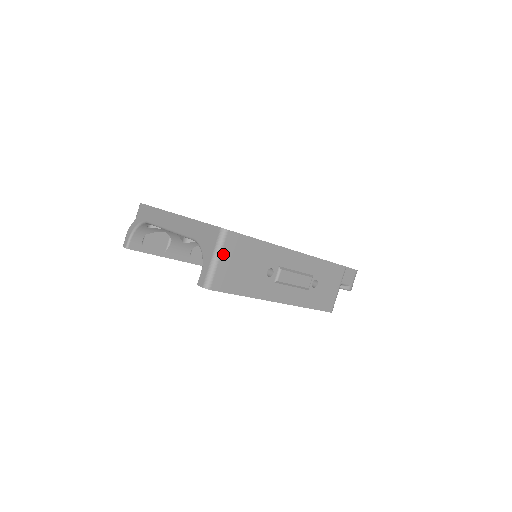
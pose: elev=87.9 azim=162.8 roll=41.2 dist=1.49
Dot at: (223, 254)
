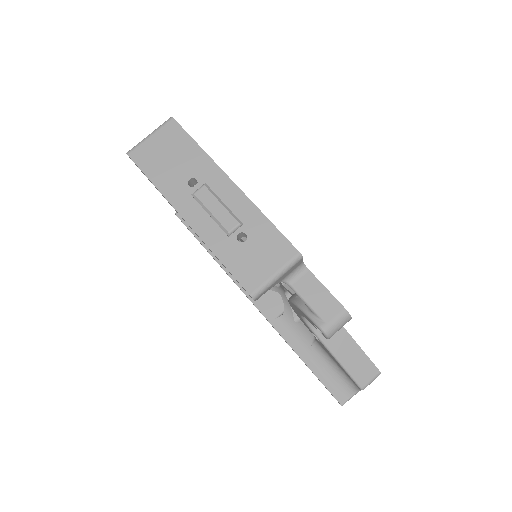
Dot at: (157, 134)
